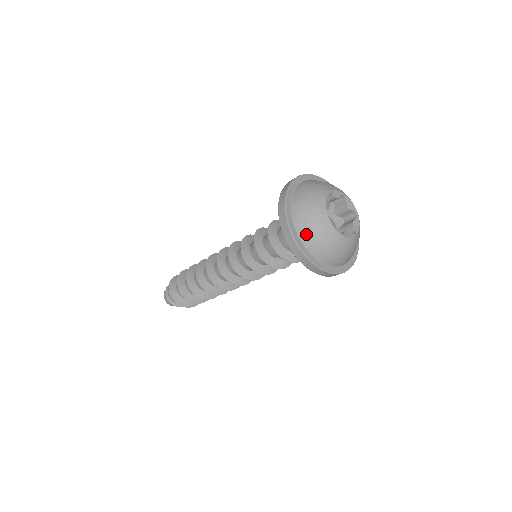
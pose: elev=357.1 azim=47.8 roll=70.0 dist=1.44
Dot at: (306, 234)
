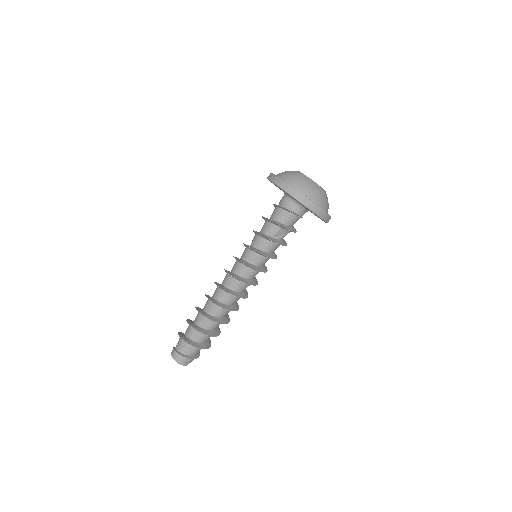
Dot at: (293, 182)
